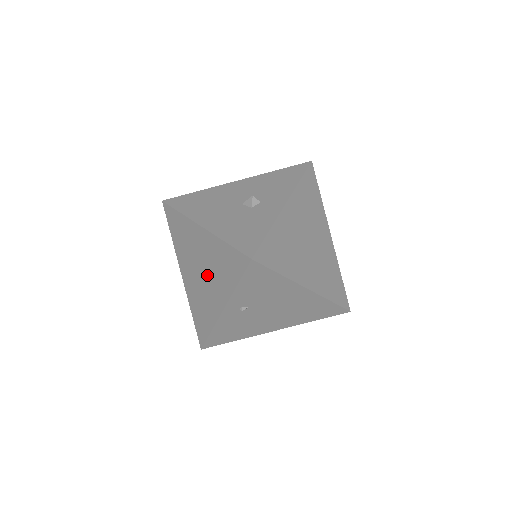
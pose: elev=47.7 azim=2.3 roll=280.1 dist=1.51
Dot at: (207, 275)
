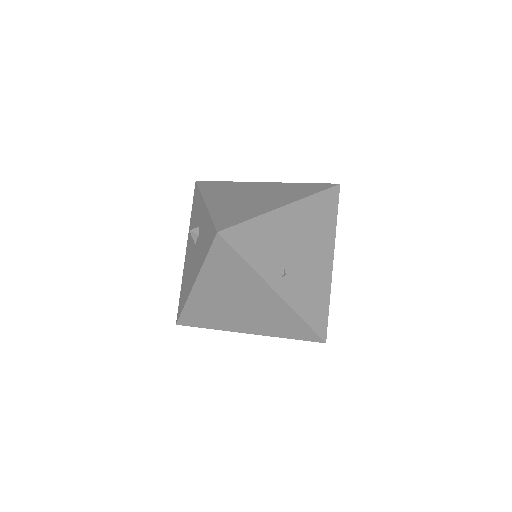
Dot at: (241, 298)
